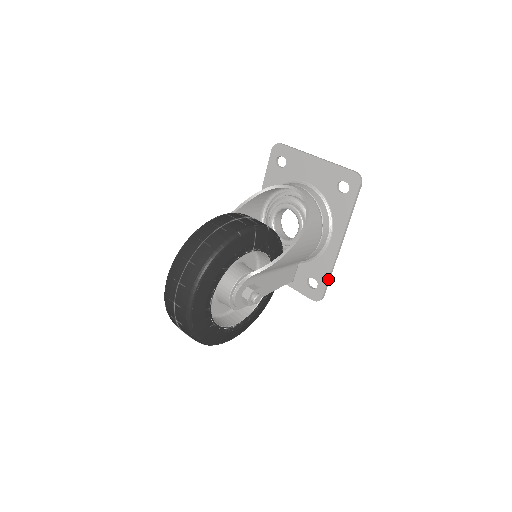
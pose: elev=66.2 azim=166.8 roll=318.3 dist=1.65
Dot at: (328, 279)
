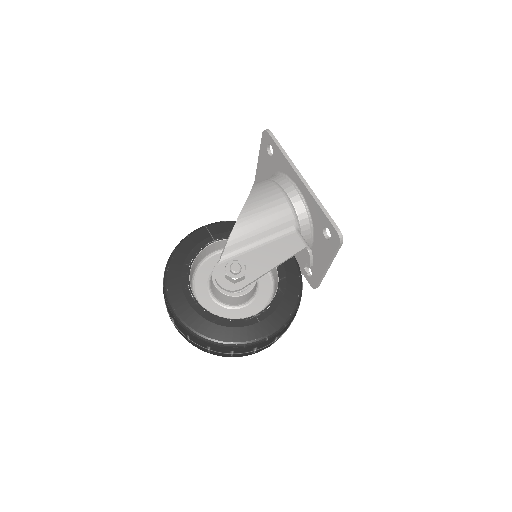
Dot at: (323, 212)
